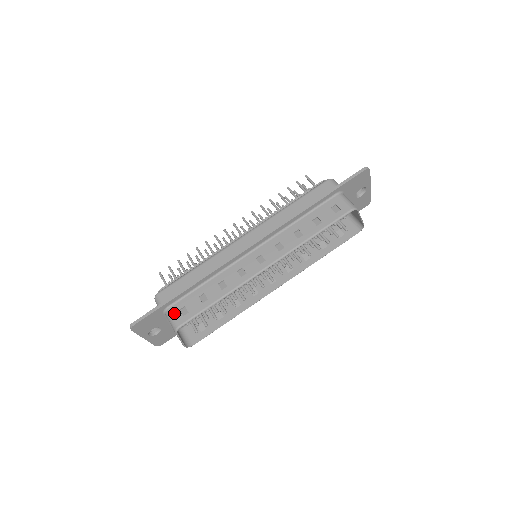
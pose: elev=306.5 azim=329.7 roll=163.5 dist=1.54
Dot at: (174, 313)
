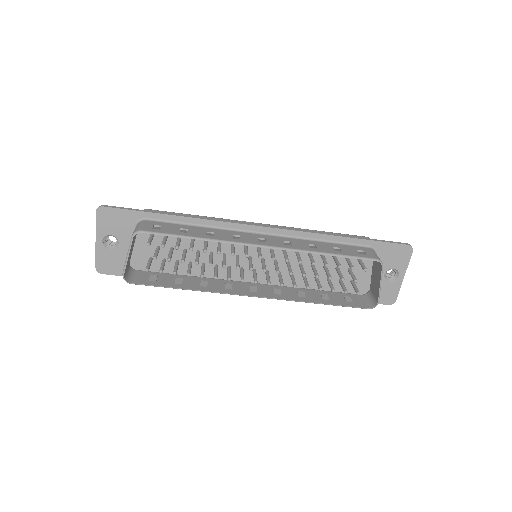
Dot at: (147, 224)
